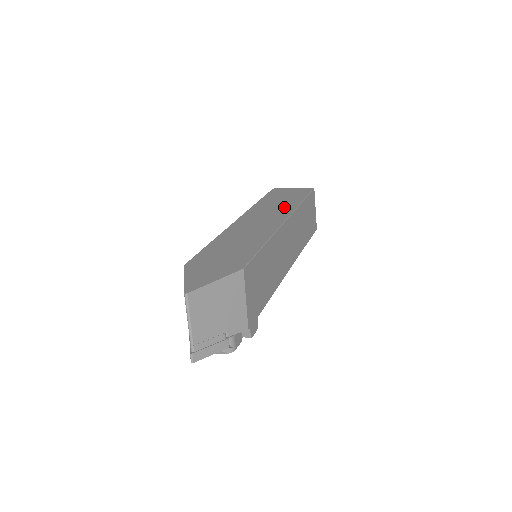
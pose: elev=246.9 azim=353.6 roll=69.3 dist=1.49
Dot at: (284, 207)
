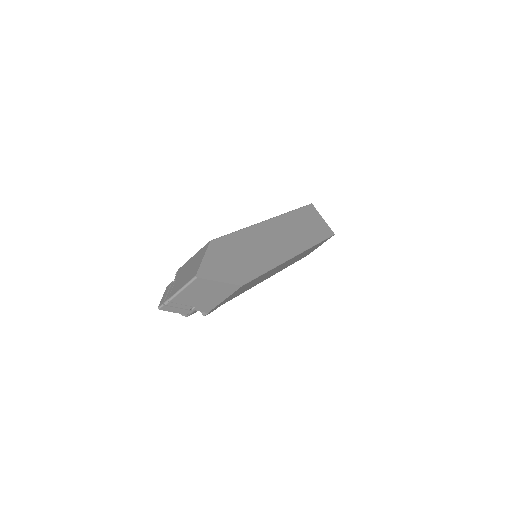
Dot at: (304, 238)
